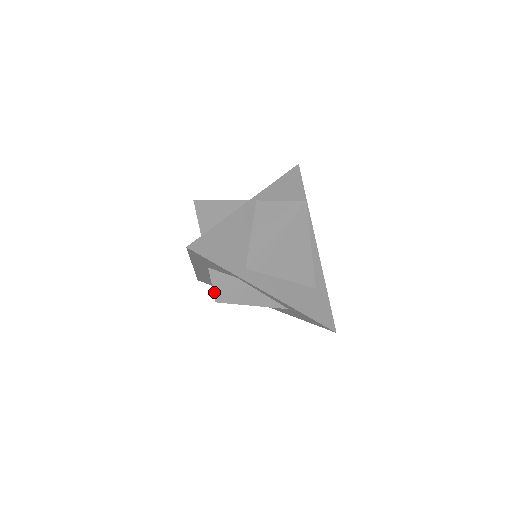
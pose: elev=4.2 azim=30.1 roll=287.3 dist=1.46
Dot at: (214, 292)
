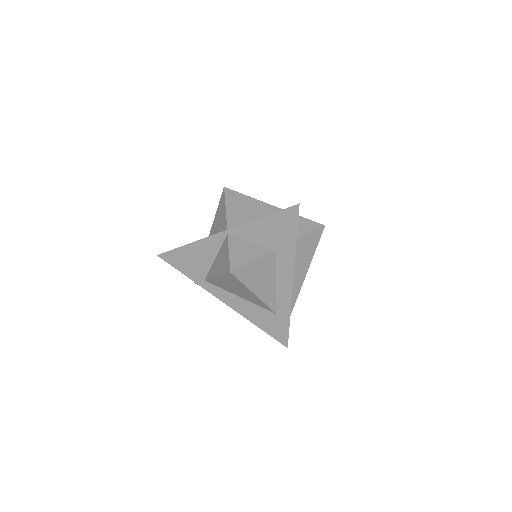
Dot at: occluded
